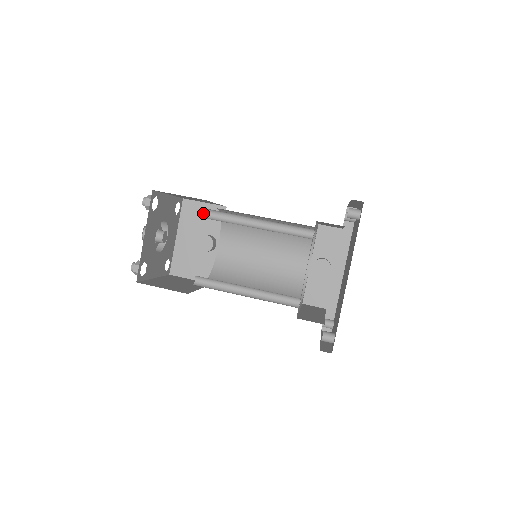
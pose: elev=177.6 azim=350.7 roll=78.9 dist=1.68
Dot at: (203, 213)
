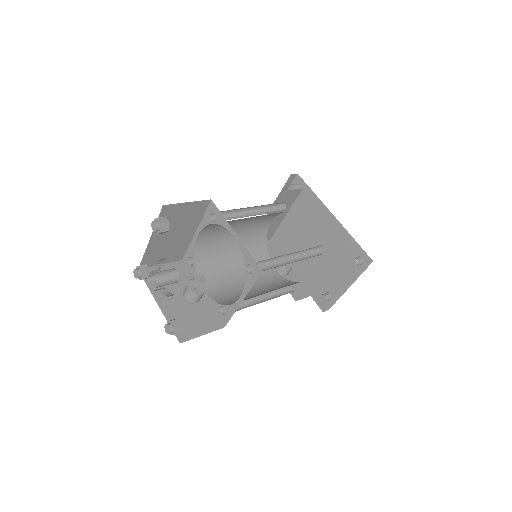
Dot at: occluded
